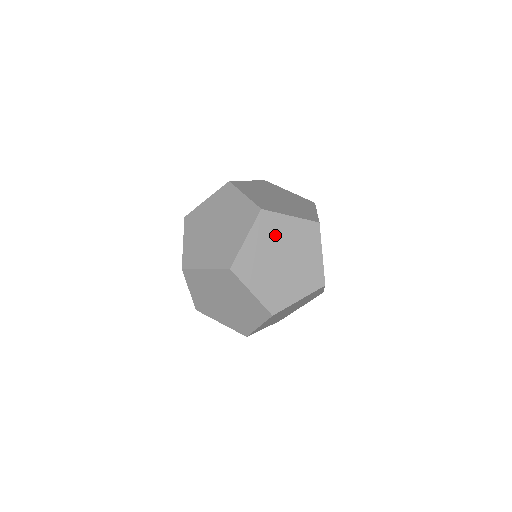
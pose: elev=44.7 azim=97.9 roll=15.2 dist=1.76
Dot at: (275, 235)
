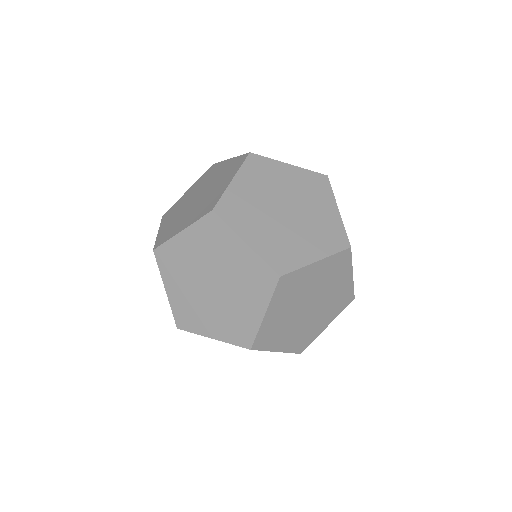
Dot at: (331, 279)
